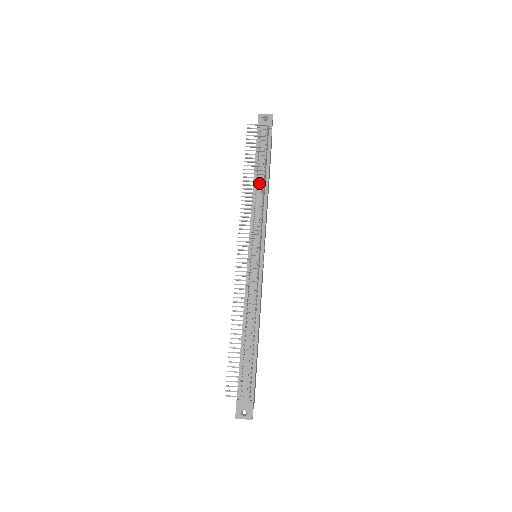
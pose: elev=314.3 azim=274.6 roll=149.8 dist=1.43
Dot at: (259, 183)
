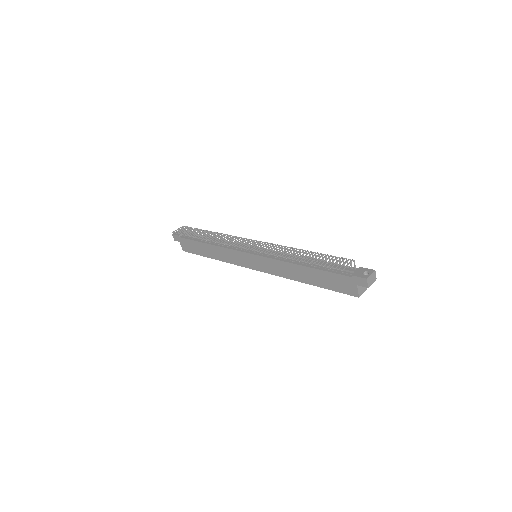
Dot at: occluded
